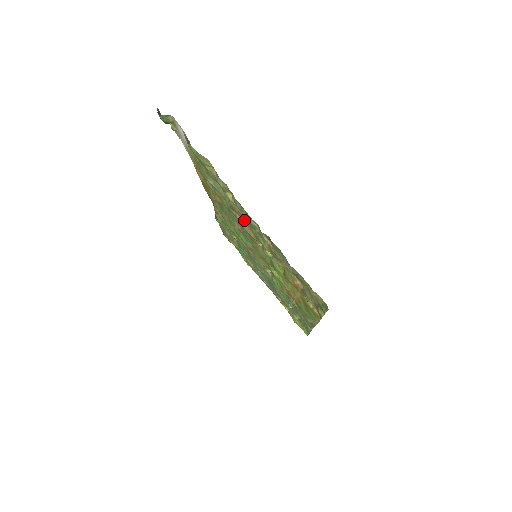
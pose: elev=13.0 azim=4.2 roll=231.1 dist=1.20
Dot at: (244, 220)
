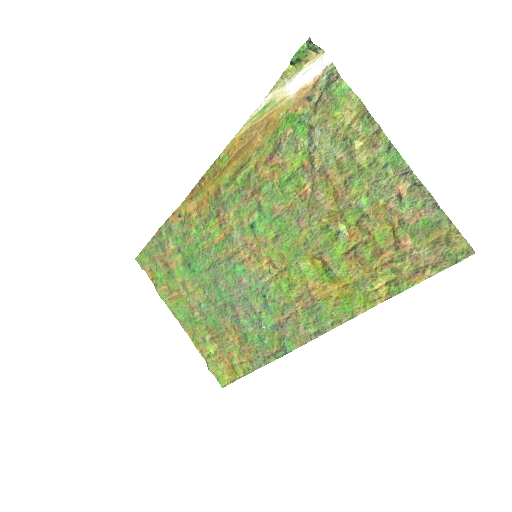
Dot at: (333, 184)
